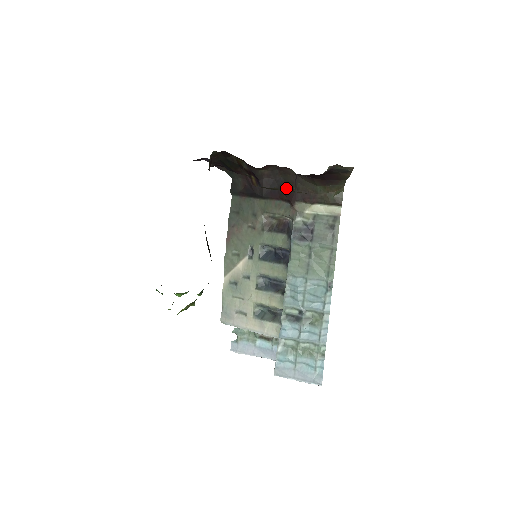
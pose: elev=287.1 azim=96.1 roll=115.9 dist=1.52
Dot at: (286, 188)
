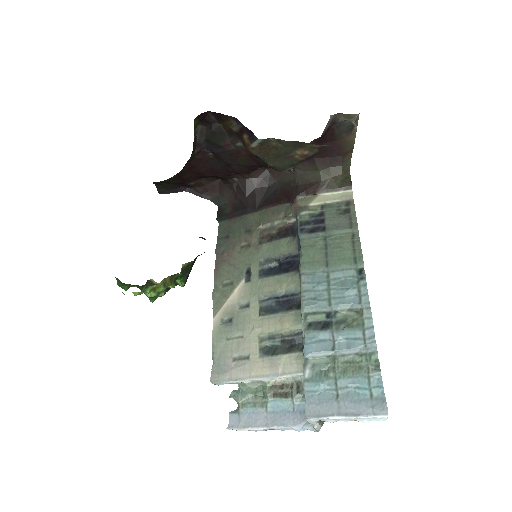
Dot at: (283, 190)
